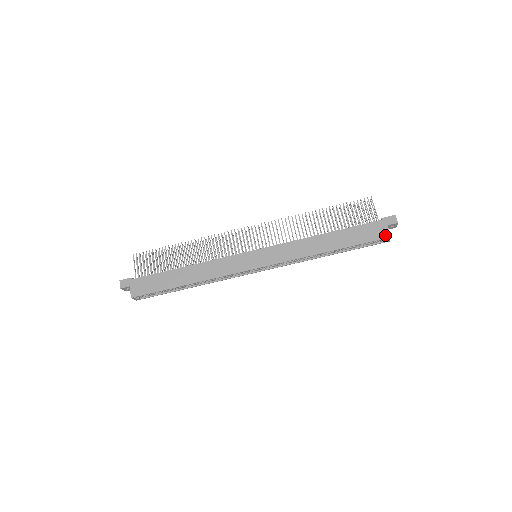
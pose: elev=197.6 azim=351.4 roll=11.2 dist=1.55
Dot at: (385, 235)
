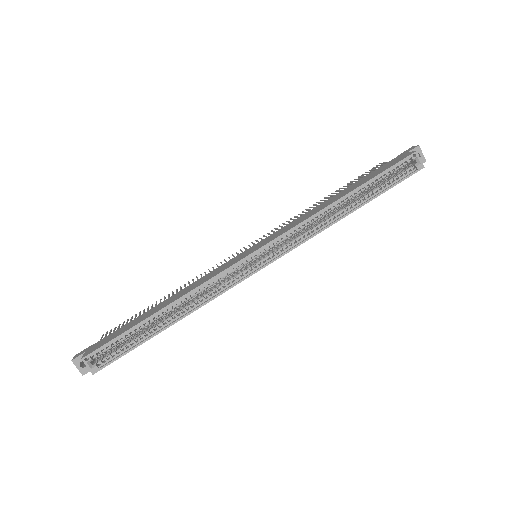
Dot at: (408, 155)
